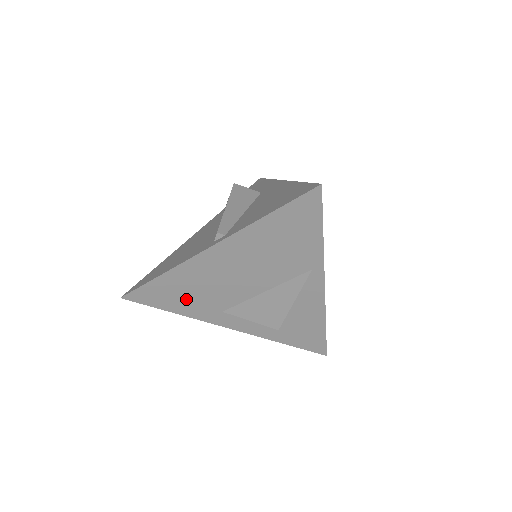
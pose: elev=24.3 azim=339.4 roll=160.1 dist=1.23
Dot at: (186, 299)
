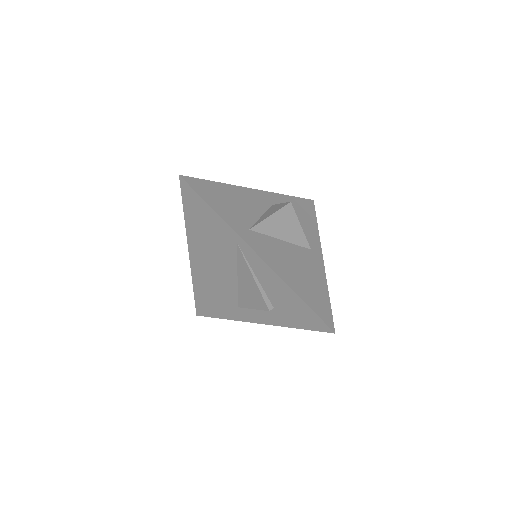
Dot at: (216, 303)
